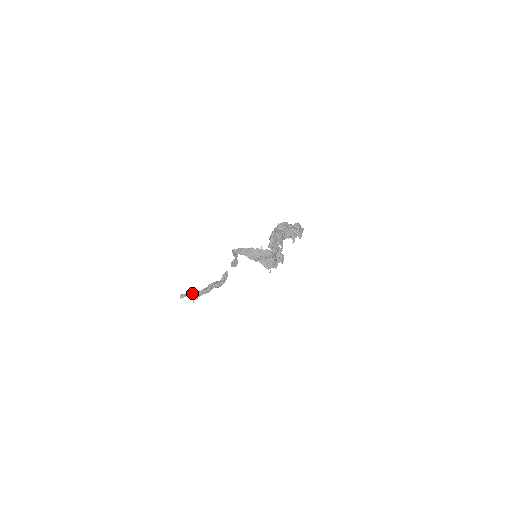
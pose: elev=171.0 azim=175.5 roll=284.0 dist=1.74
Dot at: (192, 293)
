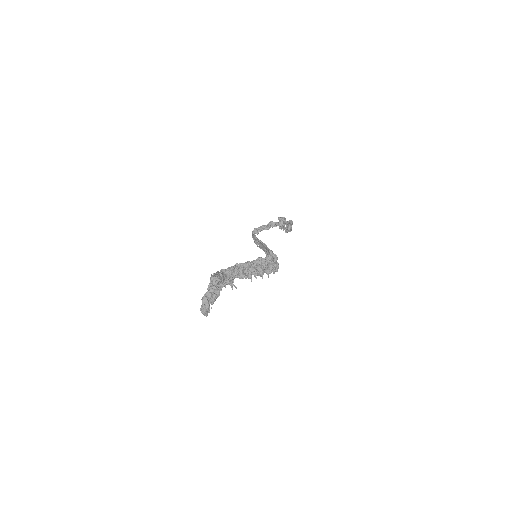
Dot at: occluded
